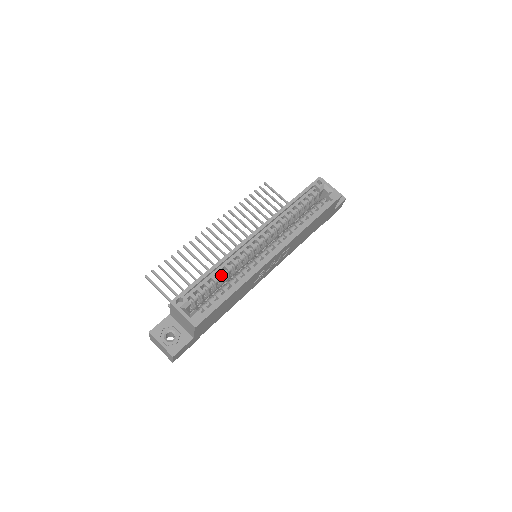
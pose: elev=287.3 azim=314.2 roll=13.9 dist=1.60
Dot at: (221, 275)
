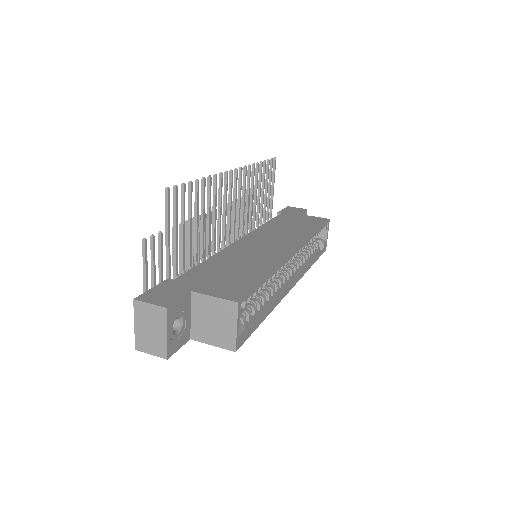
Dot at: (265, 285)
